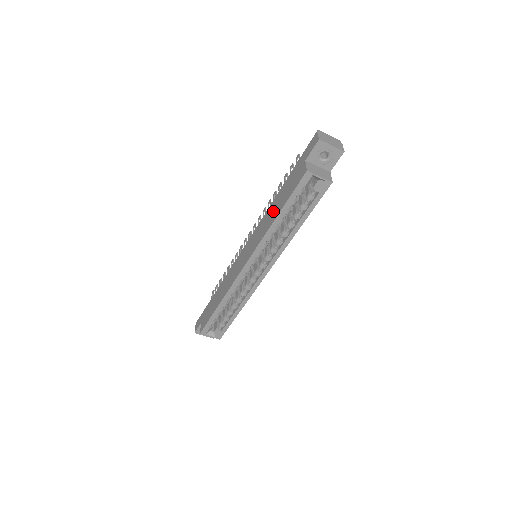
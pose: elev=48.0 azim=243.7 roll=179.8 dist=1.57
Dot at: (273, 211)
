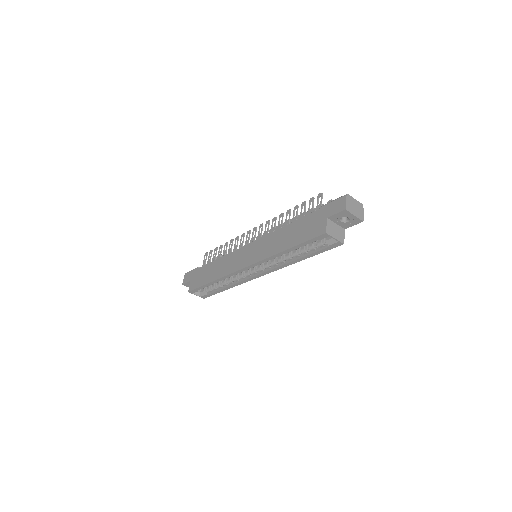
Dot at: (284, 239)
